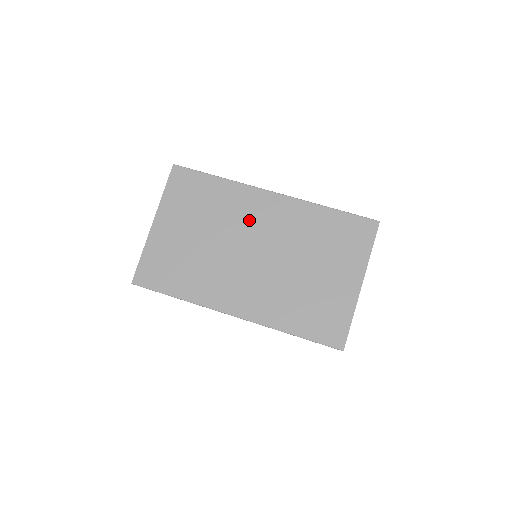
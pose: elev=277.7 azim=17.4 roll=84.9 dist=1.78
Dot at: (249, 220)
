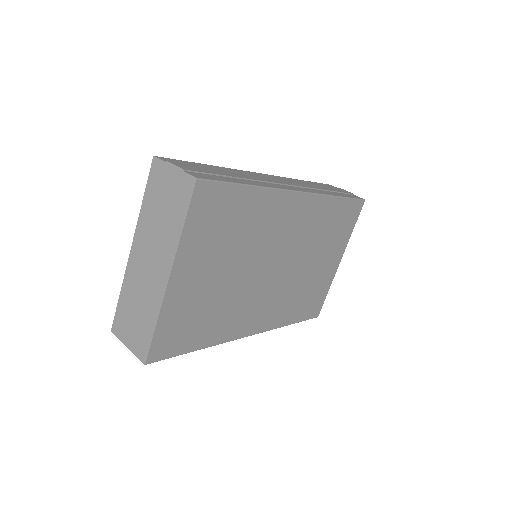
Dot at: (276, 234)
